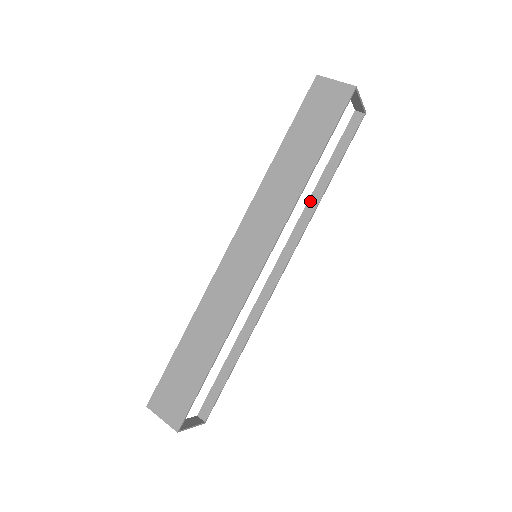
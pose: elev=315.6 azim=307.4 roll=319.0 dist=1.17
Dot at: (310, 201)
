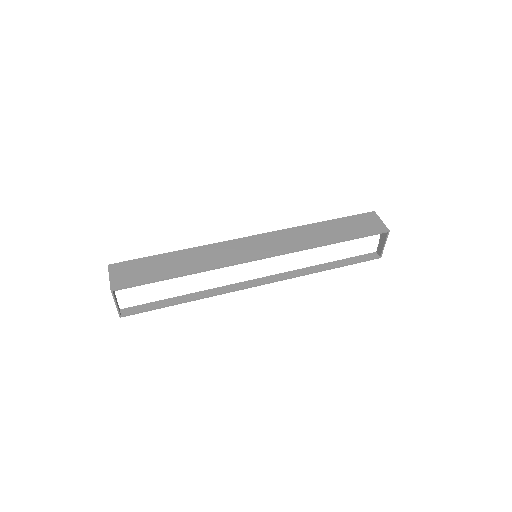
Dot at: (309, 268)
